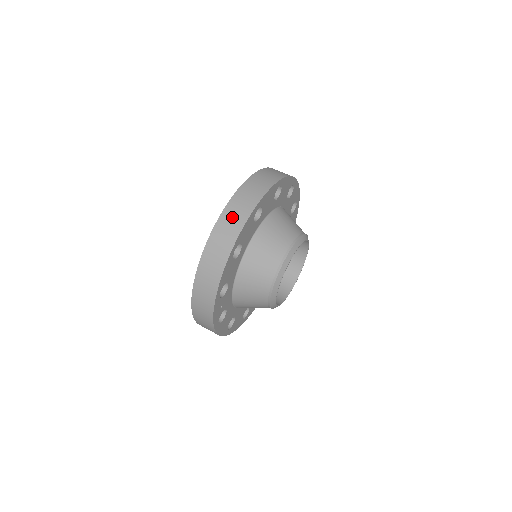
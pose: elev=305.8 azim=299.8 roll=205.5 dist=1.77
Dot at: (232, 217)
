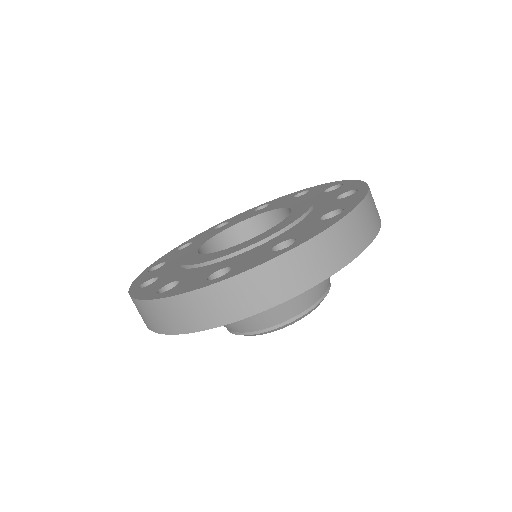
Dot at: (188, 311)
